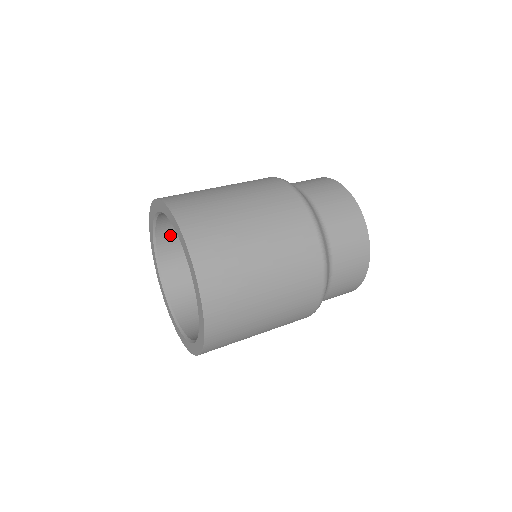
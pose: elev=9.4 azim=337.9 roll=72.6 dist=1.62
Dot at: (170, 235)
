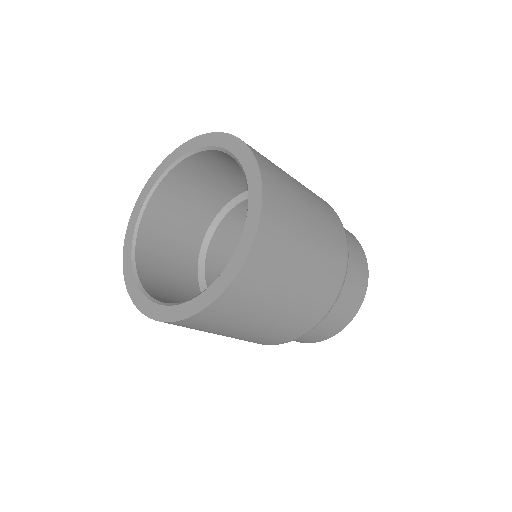
Dot at: (161, 211)
